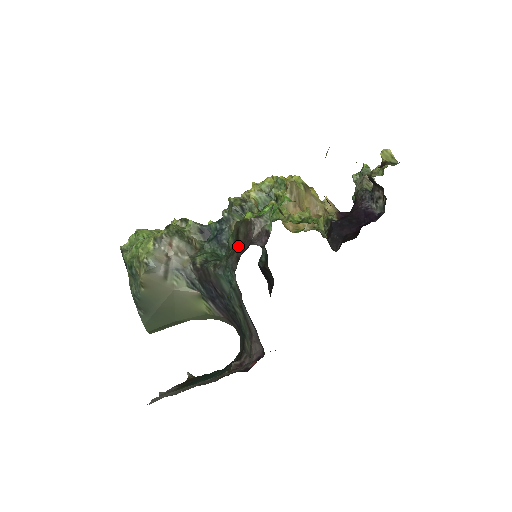
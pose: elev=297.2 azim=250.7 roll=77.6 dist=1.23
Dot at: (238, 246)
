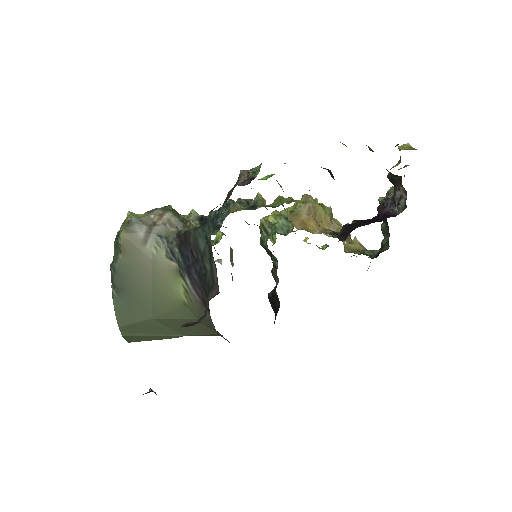
Dot at: occluded
